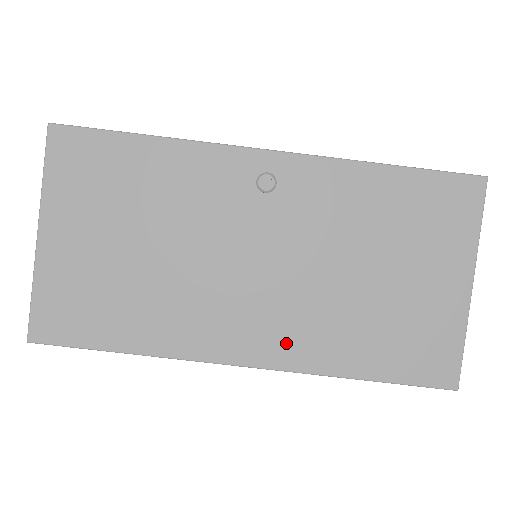
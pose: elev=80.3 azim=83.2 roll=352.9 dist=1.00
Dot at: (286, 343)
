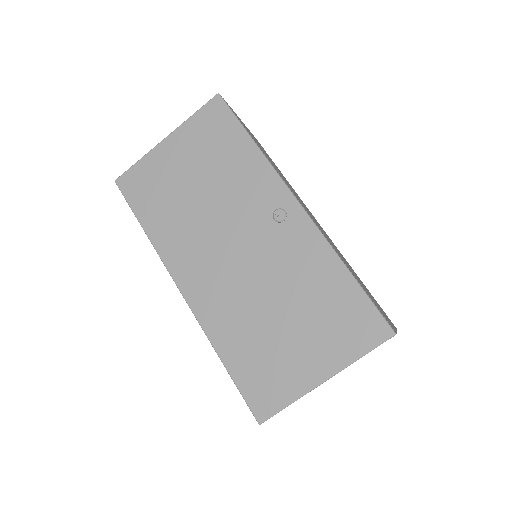
Dot at: (208, 302)
